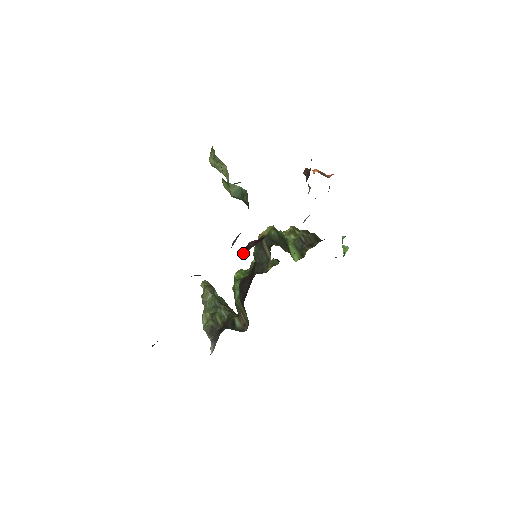
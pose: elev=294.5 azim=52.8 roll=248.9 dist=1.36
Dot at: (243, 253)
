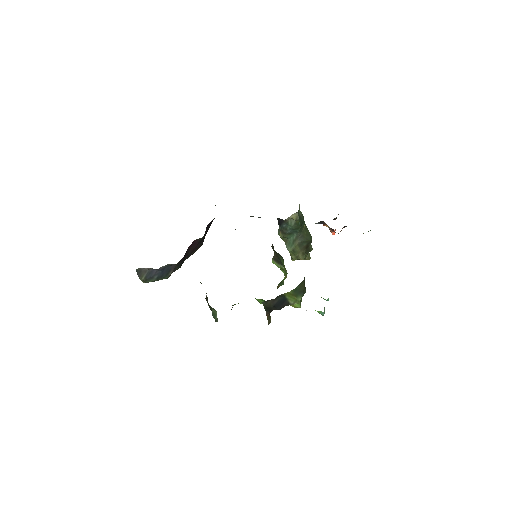
Dot at: occluded
